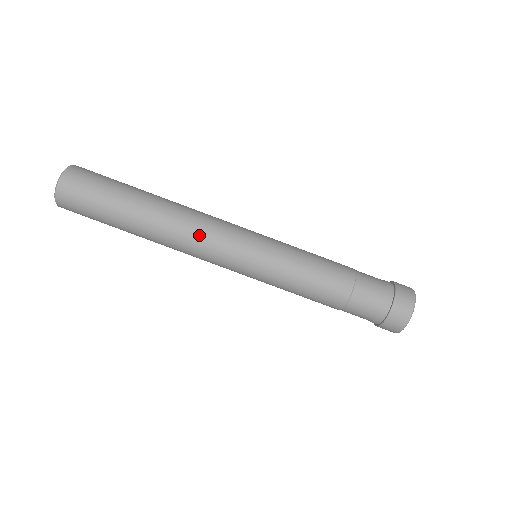
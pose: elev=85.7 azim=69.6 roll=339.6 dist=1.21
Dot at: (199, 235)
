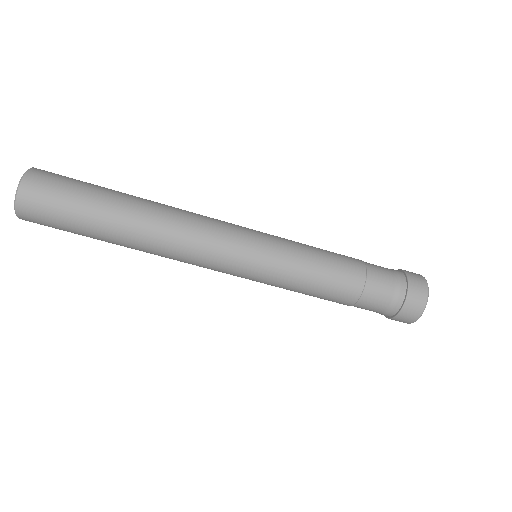
Dot at: (187, 262)
